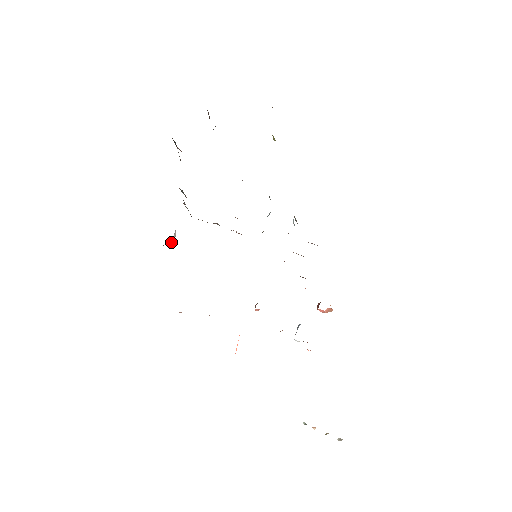
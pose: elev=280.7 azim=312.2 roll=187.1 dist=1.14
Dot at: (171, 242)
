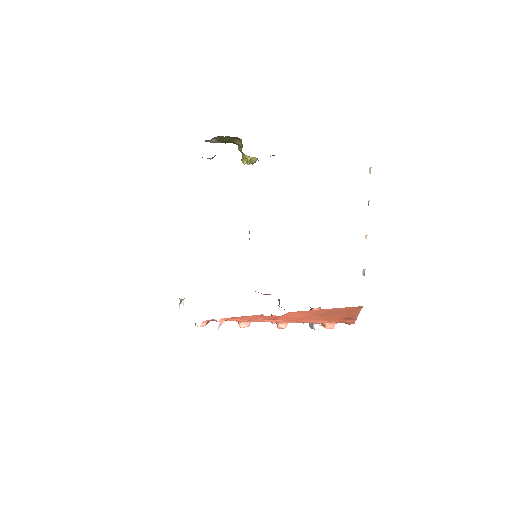
Dot at: (183, 301)
